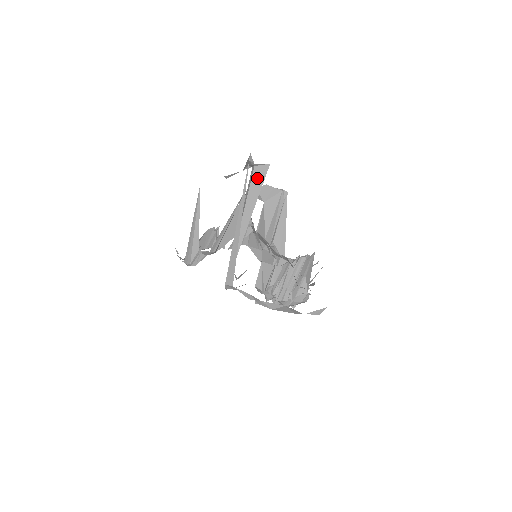
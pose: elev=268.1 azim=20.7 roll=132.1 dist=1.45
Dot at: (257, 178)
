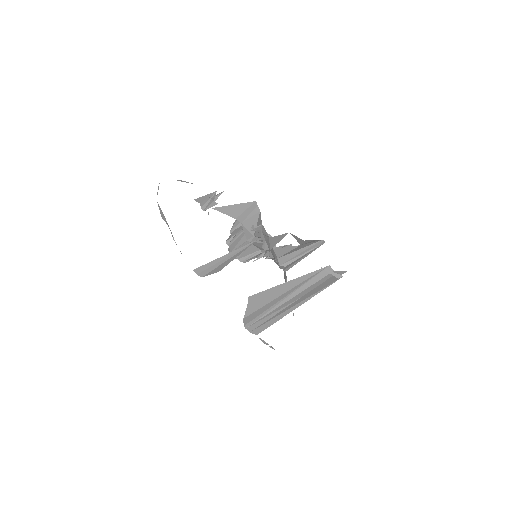
Dot at: (328, 278)
